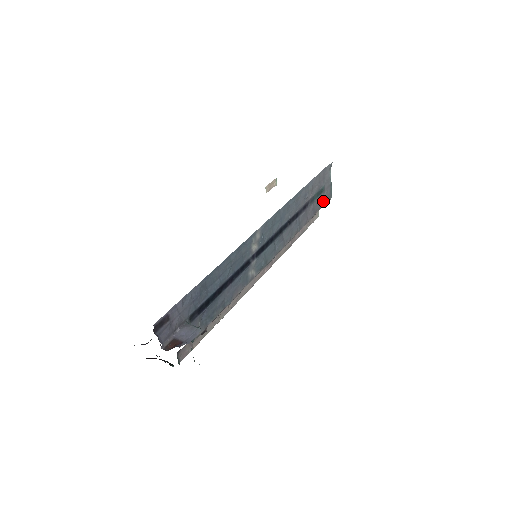
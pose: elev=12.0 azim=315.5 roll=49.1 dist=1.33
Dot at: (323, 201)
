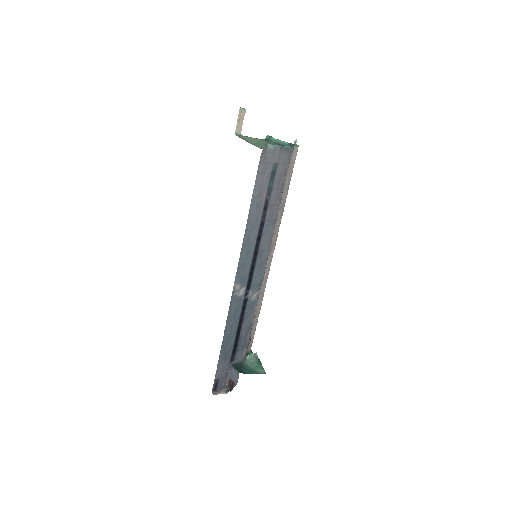
Dot at: (284, 168)
